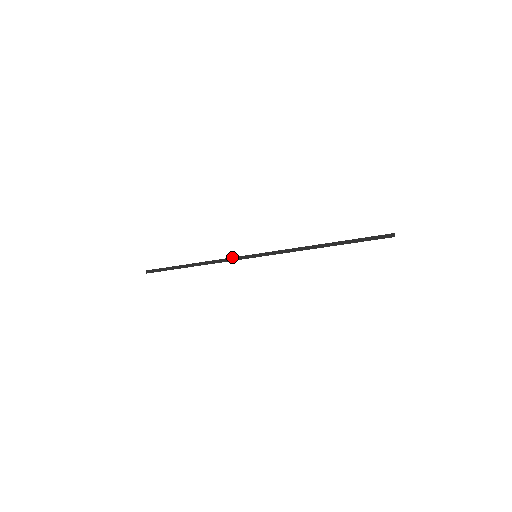
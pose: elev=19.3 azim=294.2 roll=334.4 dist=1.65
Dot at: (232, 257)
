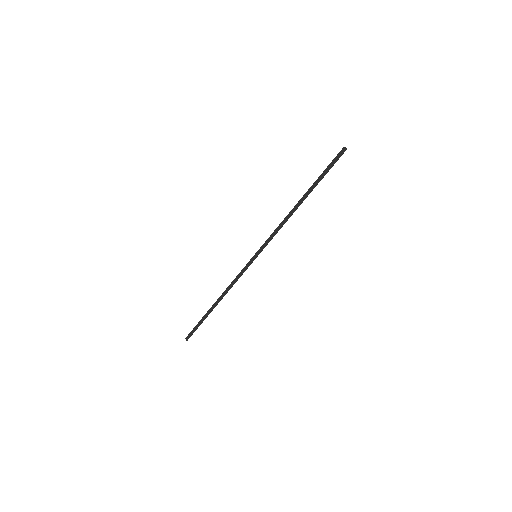
Dot at: (239, 273)
